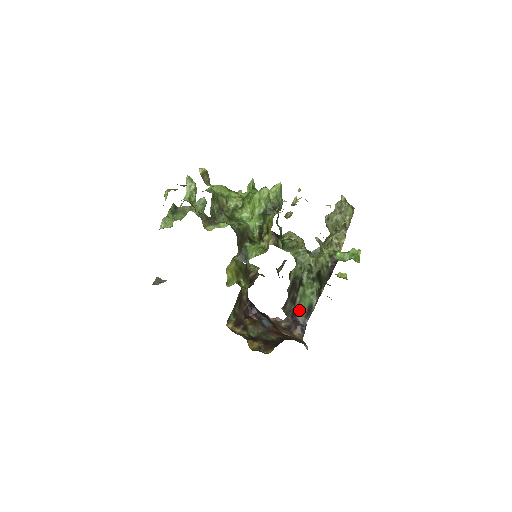
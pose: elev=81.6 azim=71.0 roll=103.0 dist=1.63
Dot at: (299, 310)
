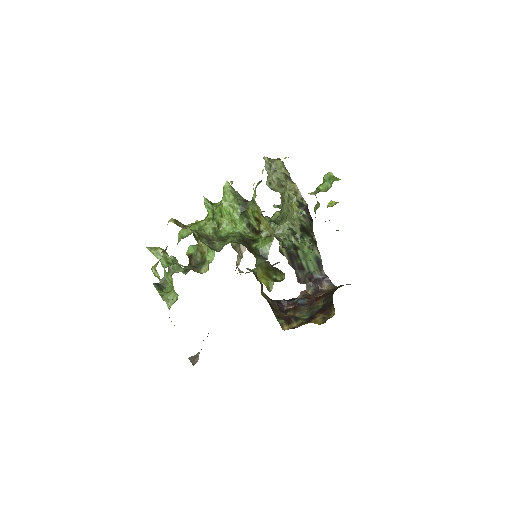
Dot at: (311, 270)
